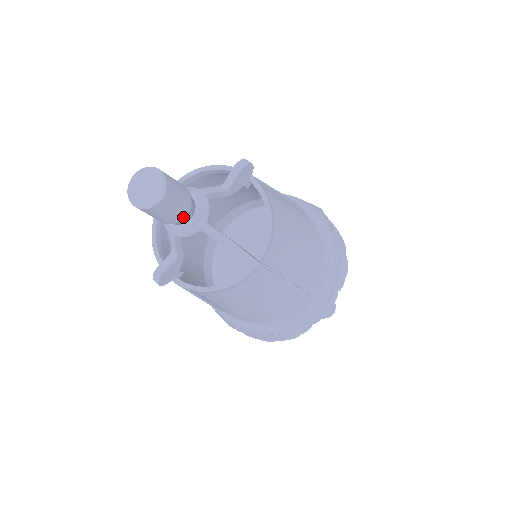
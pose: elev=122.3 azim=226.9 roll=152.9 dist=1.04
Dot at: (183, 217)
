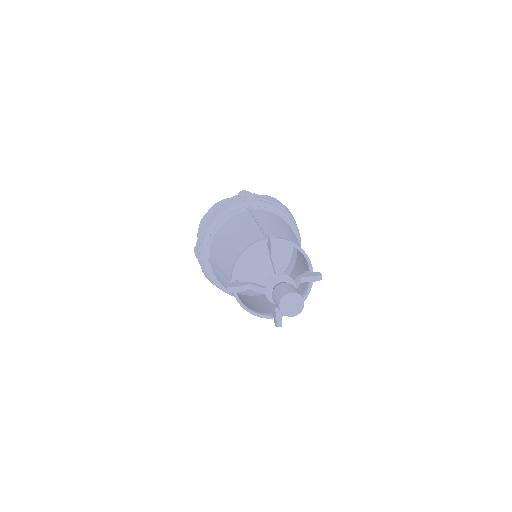
Dot at: occluded
